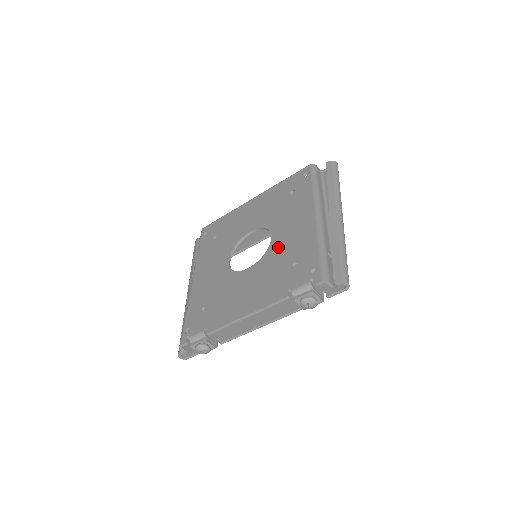
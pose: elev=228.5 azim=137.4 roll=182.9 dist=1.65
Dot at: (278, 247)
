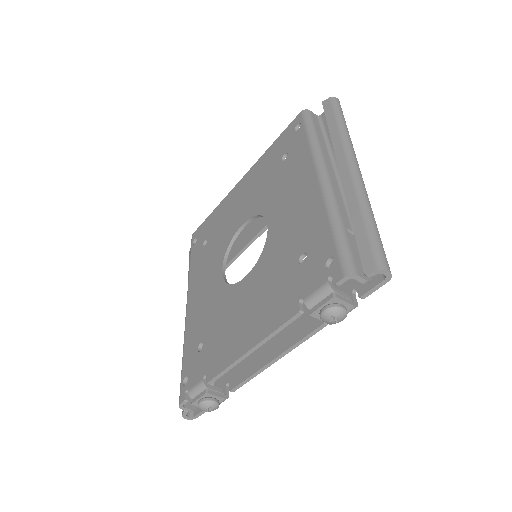
Dot at: (277, 238)
